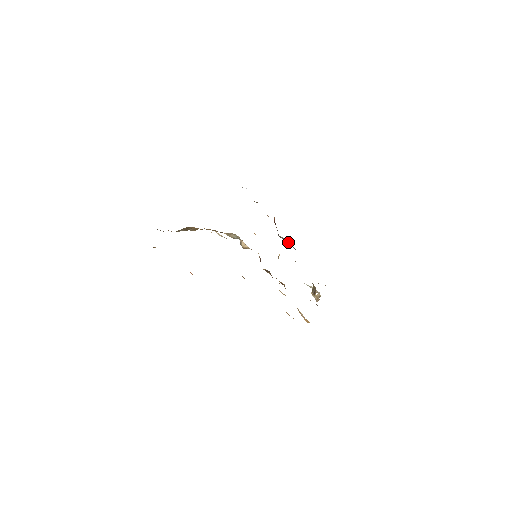
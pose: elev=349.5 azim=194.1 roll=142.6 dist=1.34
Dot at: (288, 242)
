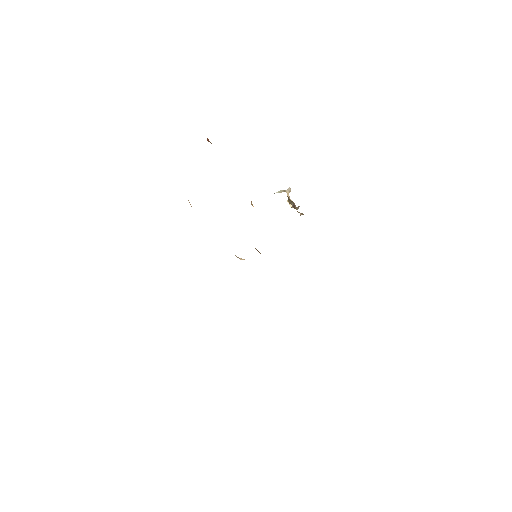
Dot at: occluded
